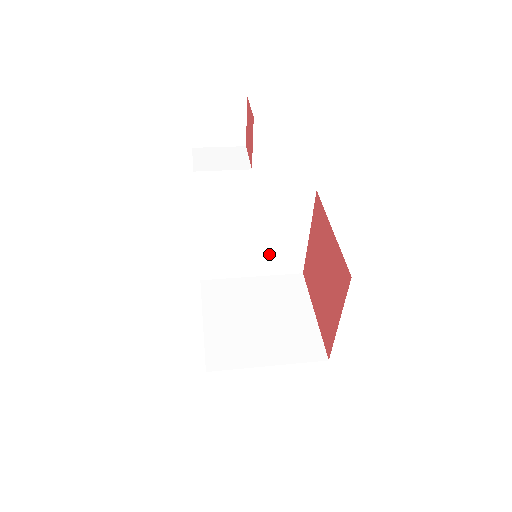
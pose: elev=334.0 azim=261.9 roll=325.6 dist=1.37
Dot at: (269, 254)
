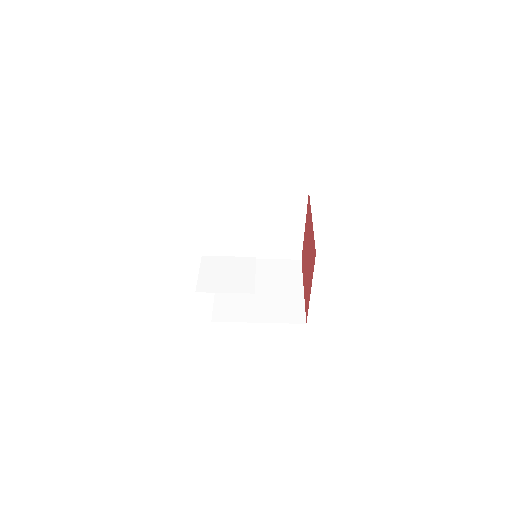
Dot at: occluded
